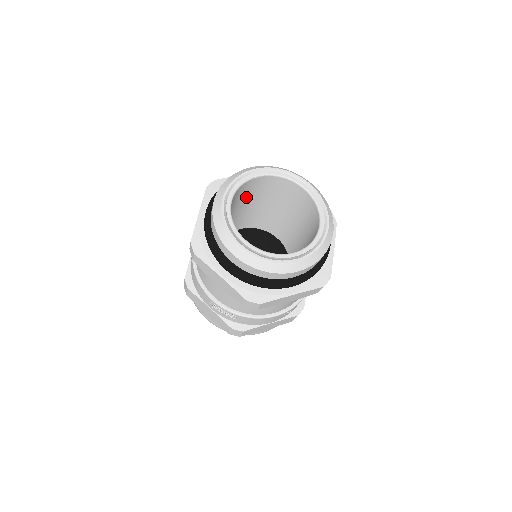
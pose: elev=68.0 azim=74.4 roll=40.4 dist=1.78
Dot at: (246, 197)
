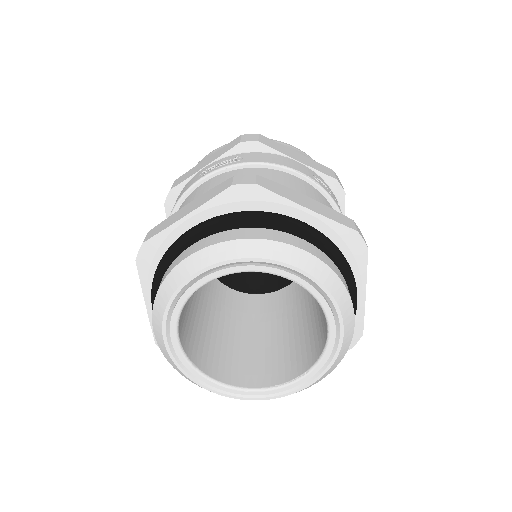
Dot at: occluded
